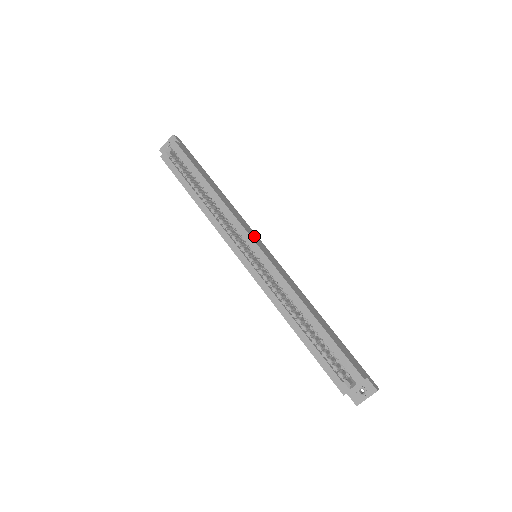
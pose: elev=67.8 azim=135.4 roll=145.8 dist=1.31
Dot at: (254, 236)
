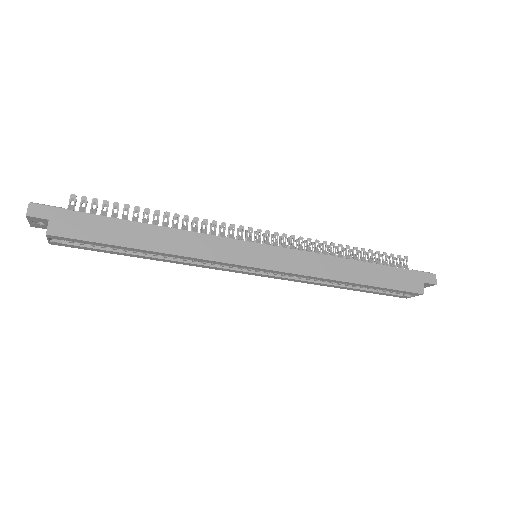
Dot at: (242, 252)
